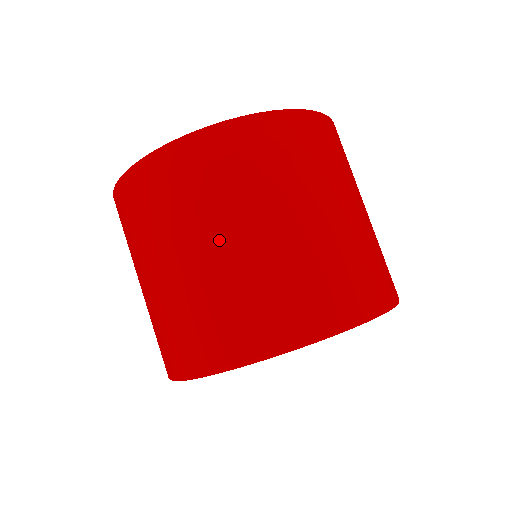
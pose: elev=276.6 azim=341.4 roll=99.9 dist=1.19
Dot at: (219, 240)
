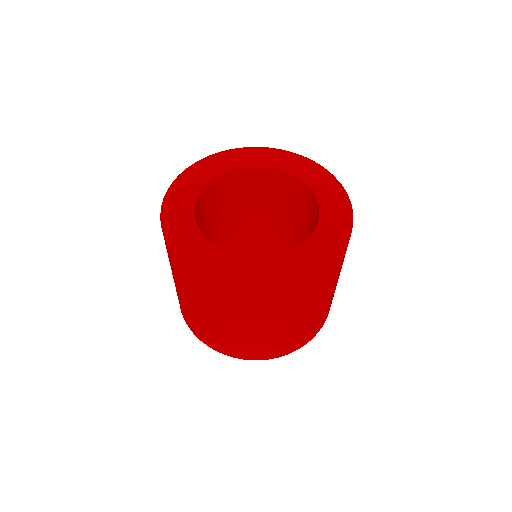
Dot at: (243, 327)
